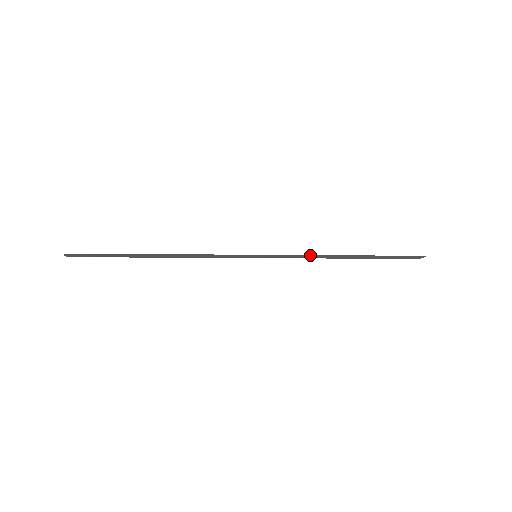
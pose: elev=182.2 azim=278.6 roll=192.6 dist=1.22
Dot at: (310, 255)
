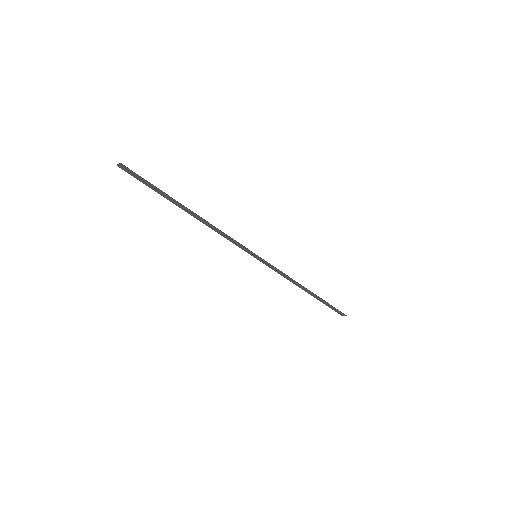
Dot at: occluded
